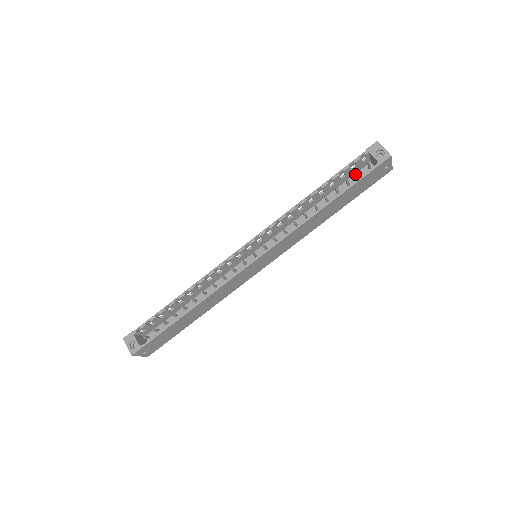
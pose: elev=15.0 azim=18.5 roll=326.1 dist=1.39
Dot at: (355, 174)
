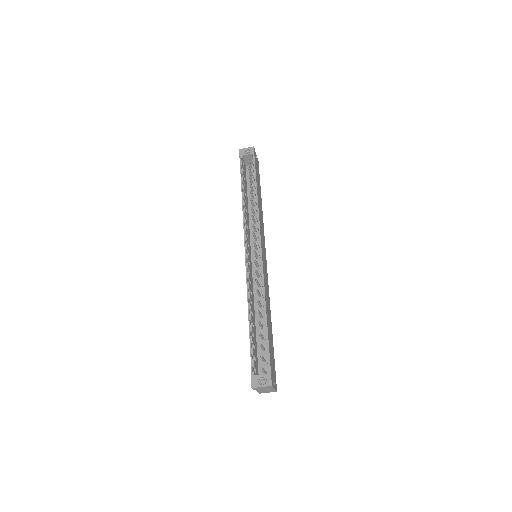
Dot at: (246, 177)
